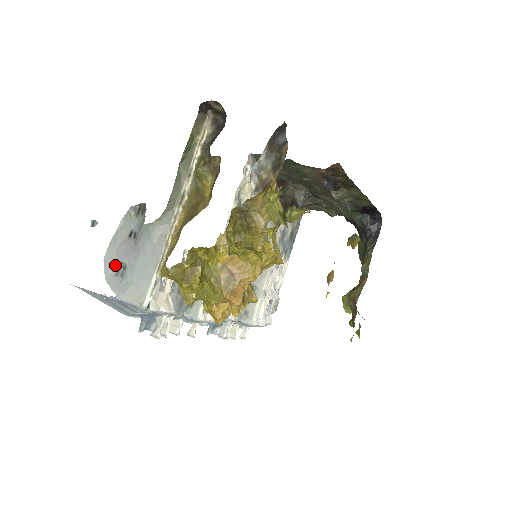
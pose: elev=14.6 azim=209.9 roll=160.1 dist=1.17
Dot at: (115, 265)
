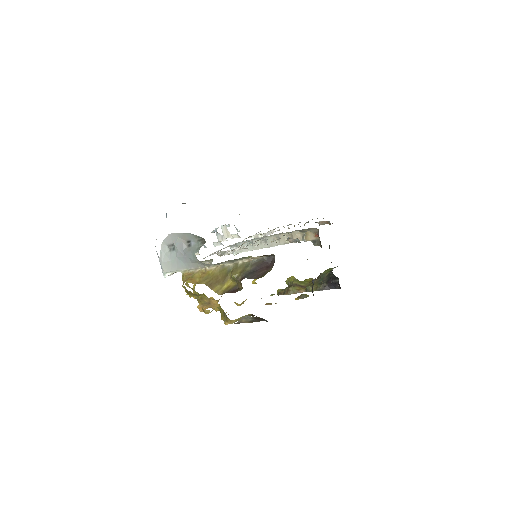
Dot at: (171, 243)
